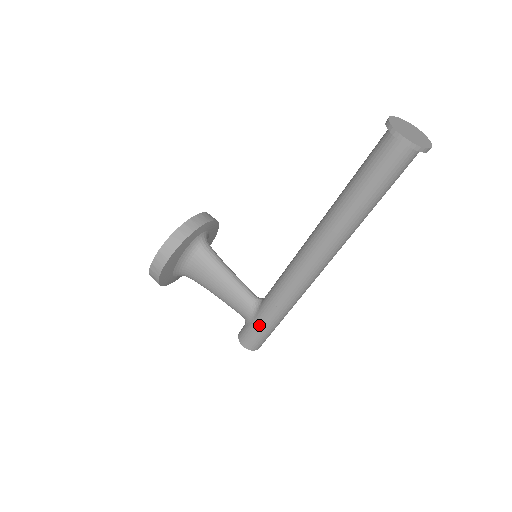
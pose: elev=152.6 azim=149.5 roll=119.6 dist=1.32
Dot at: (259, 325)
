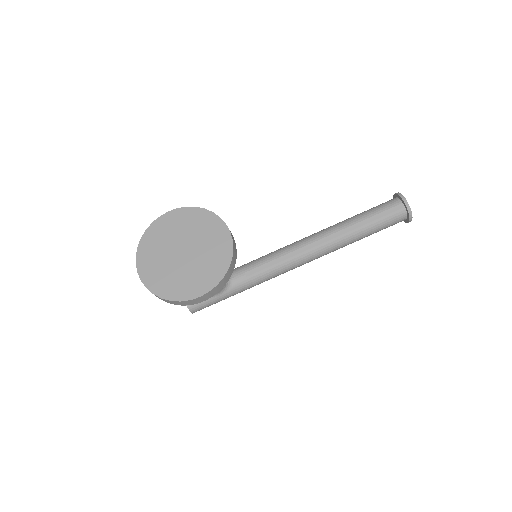
Dot at: (224, 299)
